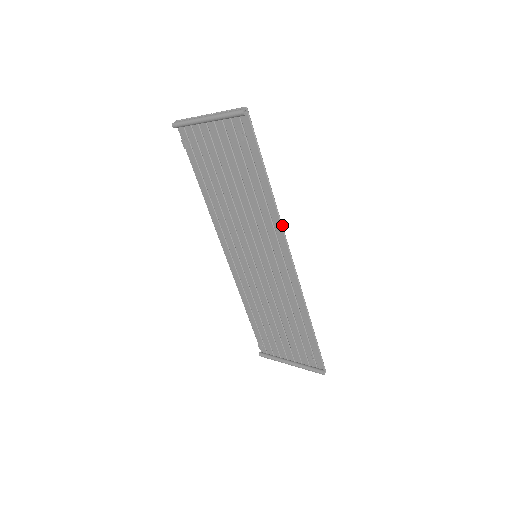
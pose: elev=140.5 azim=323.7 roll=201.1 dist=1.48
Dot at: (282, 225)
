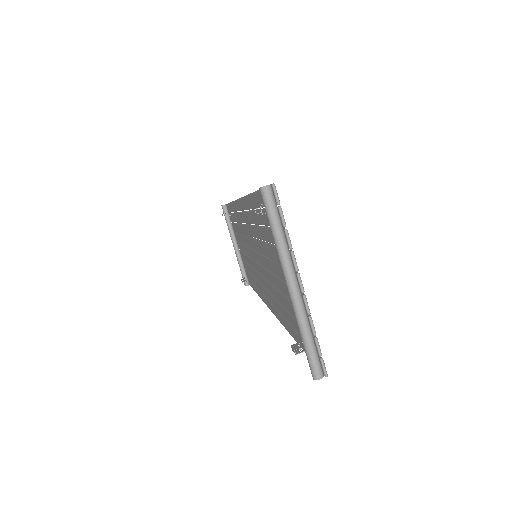
Dot at: occluded
